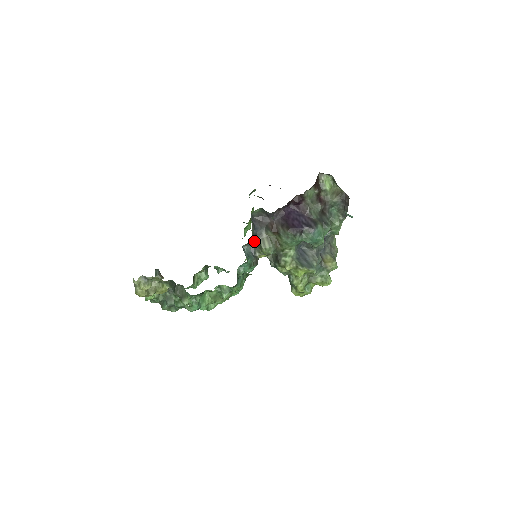
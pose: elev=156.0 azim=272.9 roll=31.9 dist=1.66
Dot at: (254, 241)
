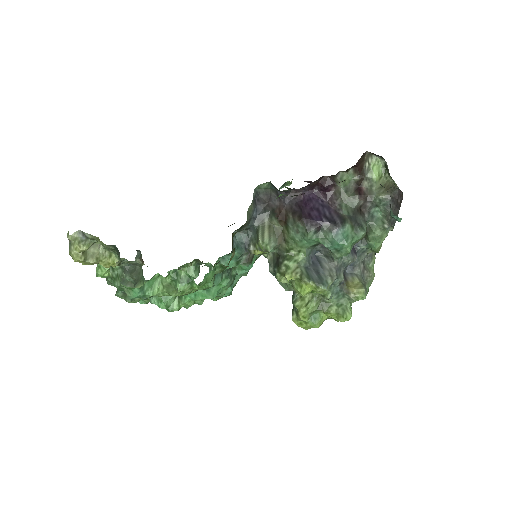
Dot at: (251, 228)
